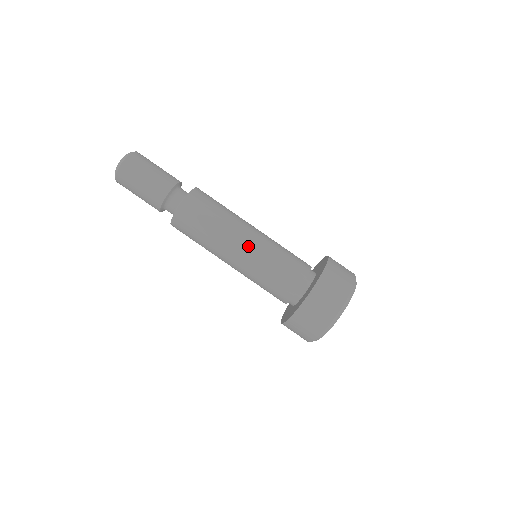
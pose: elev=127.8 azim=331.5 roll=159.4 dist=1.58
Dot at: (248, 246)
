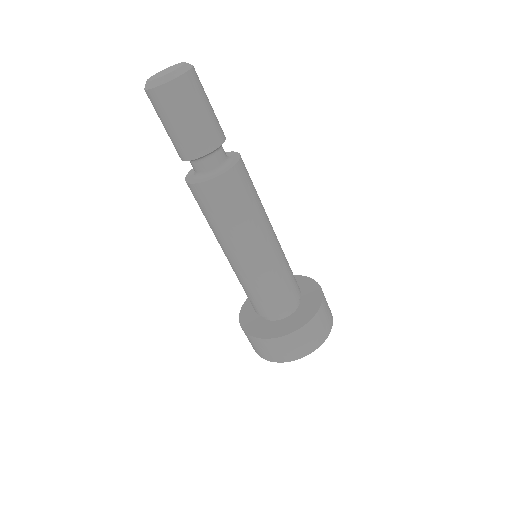
Dot at: (246, 262)
